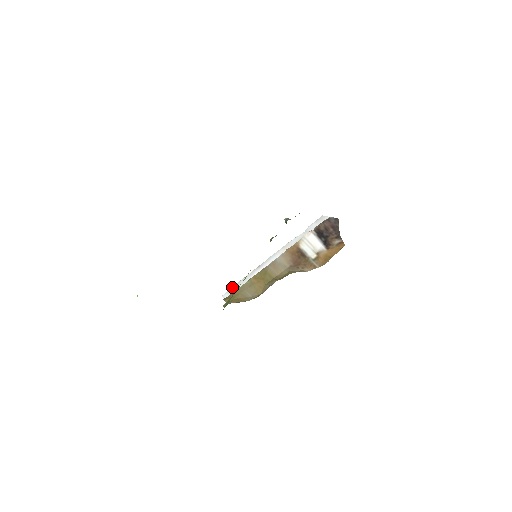
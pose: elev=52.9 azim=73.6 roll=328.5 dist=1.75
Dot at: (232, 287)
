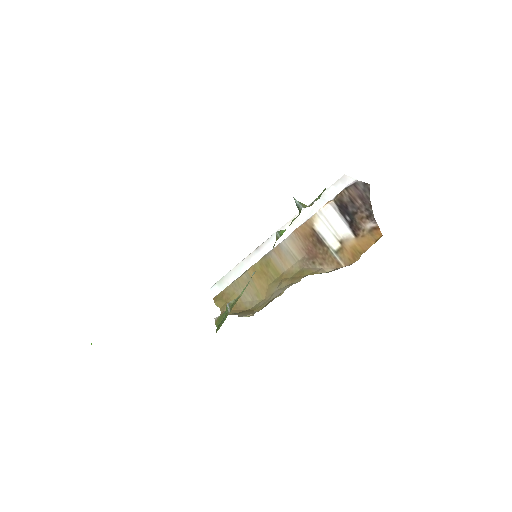
Dot at: (223, 277)
